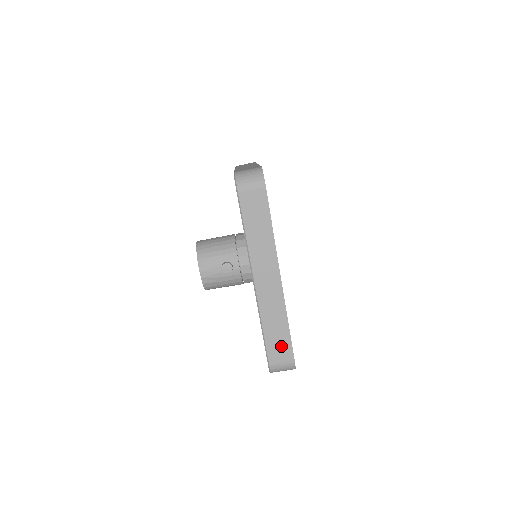
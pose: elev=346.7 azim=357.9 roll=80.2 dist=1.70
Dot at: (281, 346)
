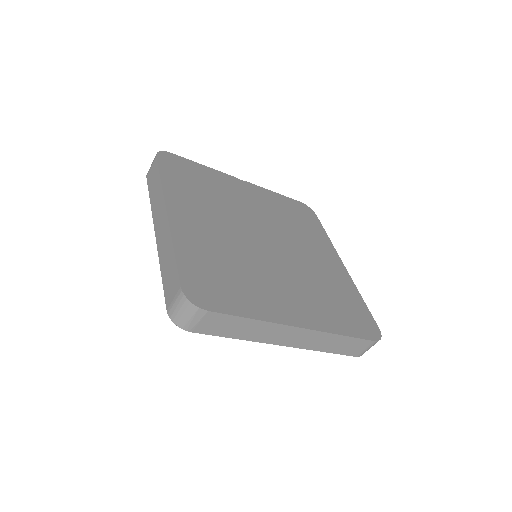
Dot at: (354, 346)
